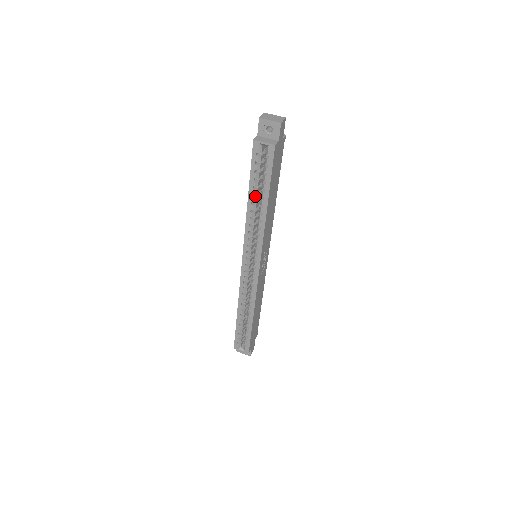
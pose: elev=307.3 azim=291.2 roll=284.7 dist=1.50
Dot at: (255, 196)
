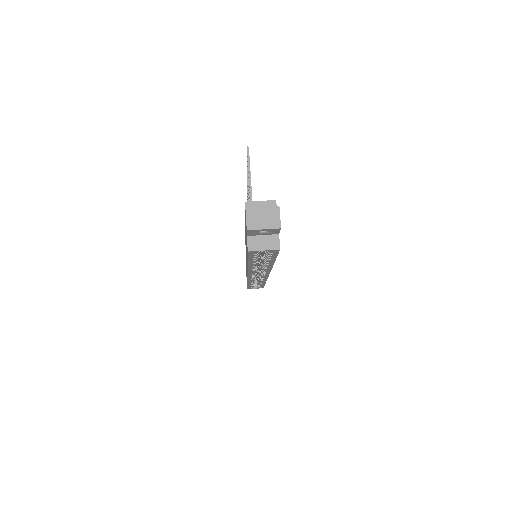
Dot at: occluded
